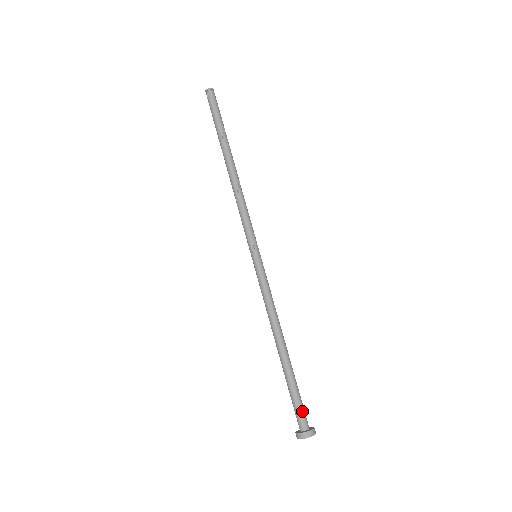
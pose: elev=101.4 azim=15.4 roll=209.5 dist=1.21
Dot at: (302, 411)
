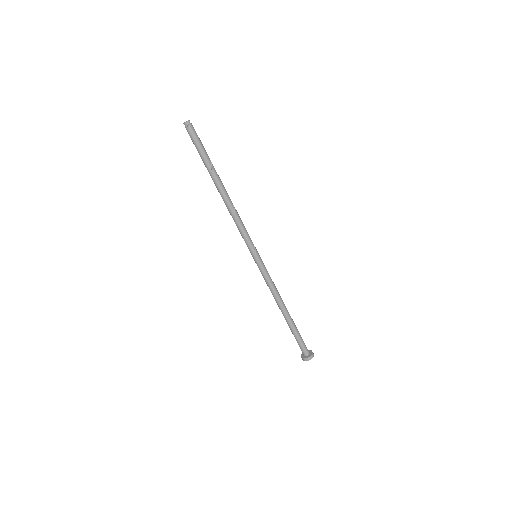
Dot at: (305, 345)
